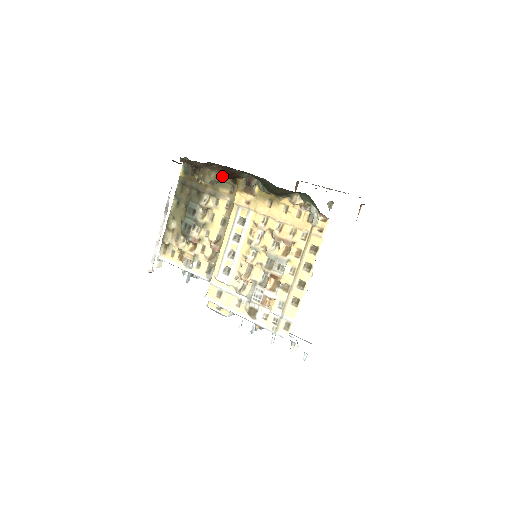
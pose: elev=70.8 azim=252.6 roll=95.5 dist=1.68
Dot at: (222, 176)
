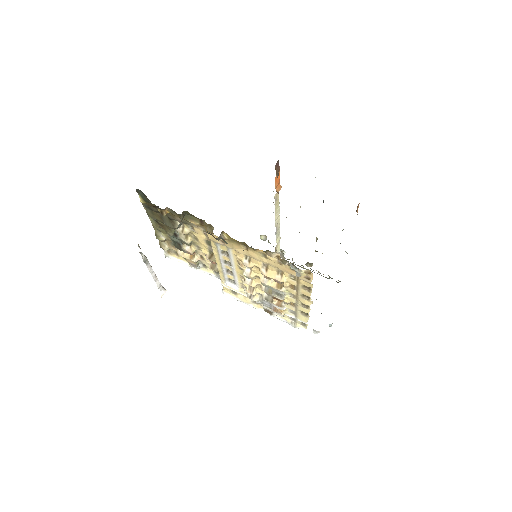
Dot at: occluded
